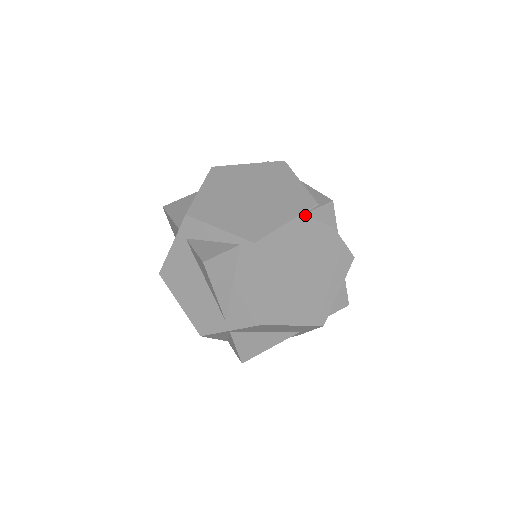
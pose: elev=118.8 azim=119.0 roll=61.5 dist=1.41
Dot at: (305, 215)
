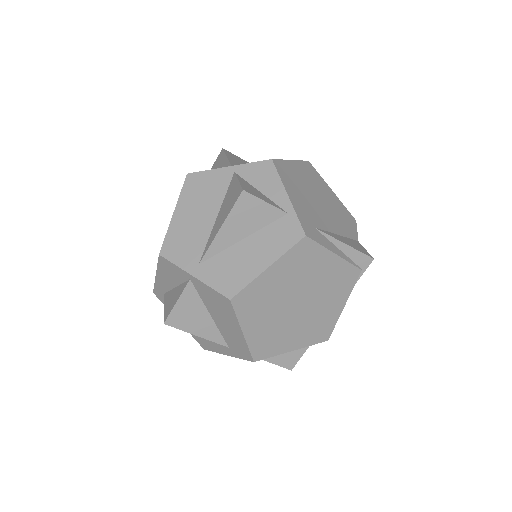
Dot at: (353, 286)
